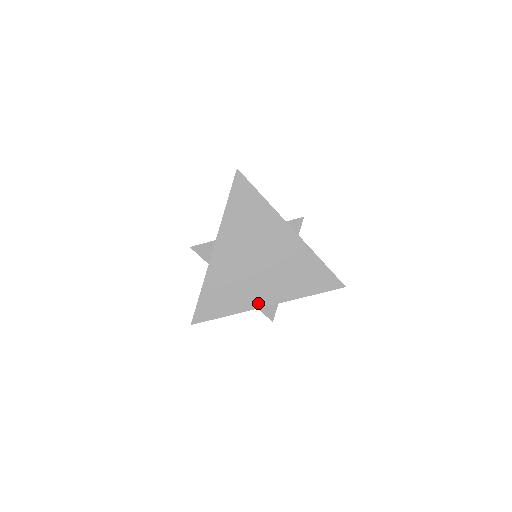
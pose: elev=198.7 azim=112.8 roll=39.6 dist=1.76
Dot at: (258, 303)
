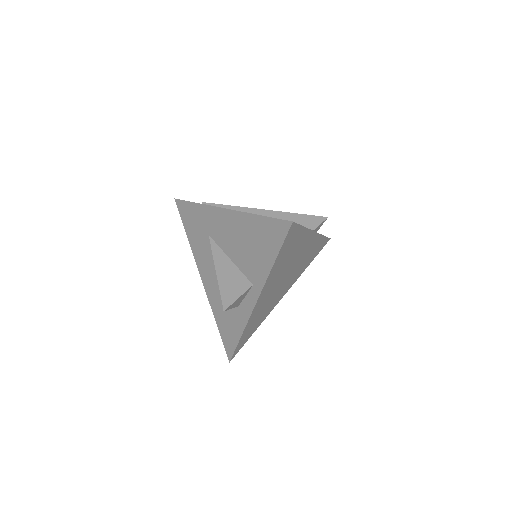
Dot at: (277, 302)
